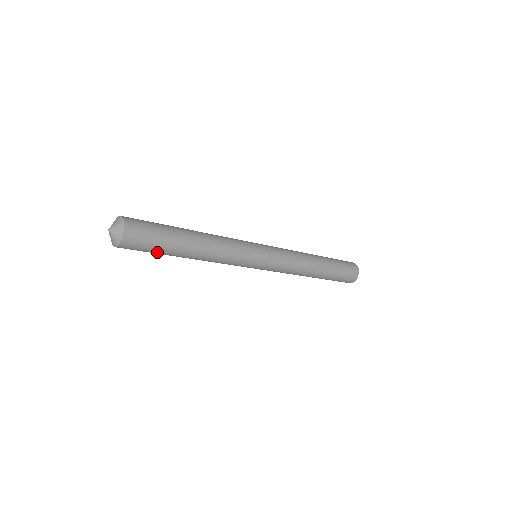
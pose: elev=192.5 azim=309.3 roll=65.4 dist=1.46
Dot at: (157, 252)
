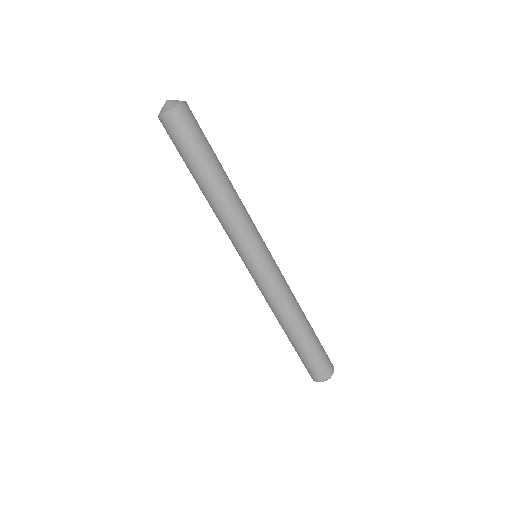
Dot at: (184, 155)
